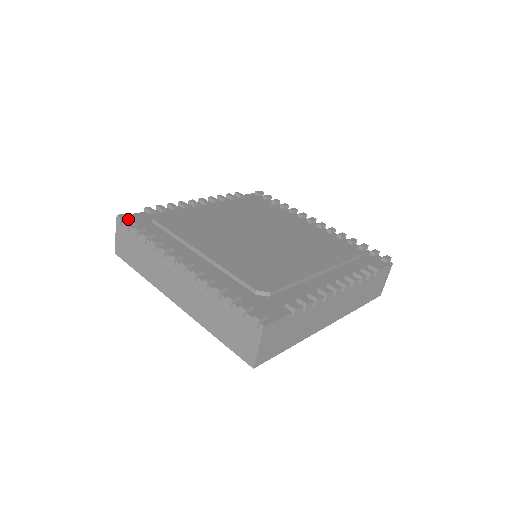
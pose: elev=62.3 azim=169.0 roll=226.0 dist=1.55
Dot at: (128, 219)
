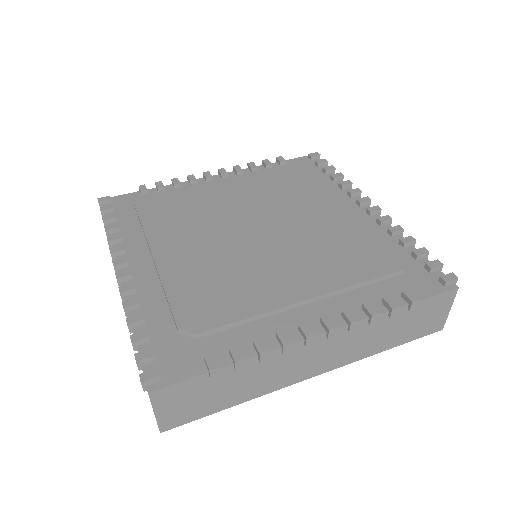
Dot at: (110, 203)
